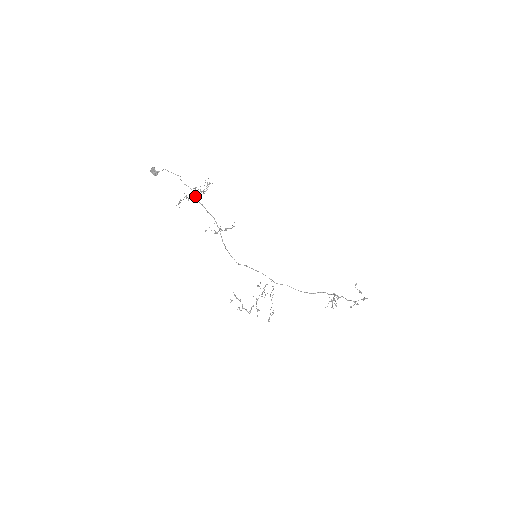
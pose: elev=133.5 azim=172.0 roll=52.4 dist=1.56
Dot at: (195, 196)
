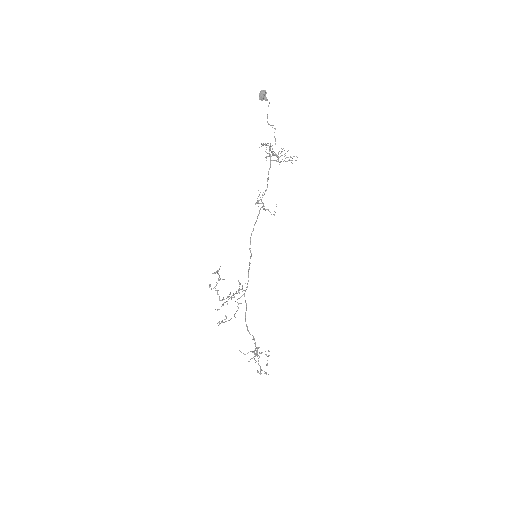
Dot at: occluded
